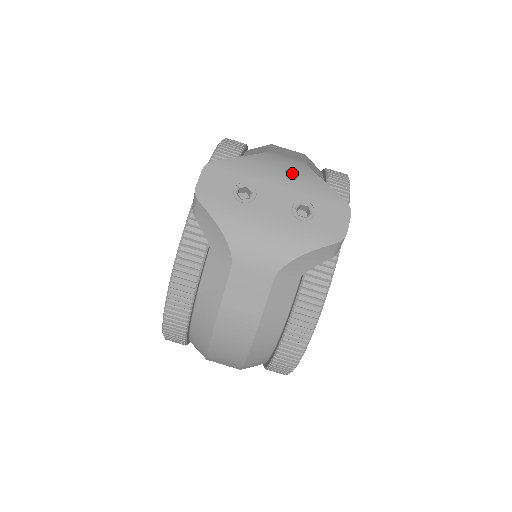
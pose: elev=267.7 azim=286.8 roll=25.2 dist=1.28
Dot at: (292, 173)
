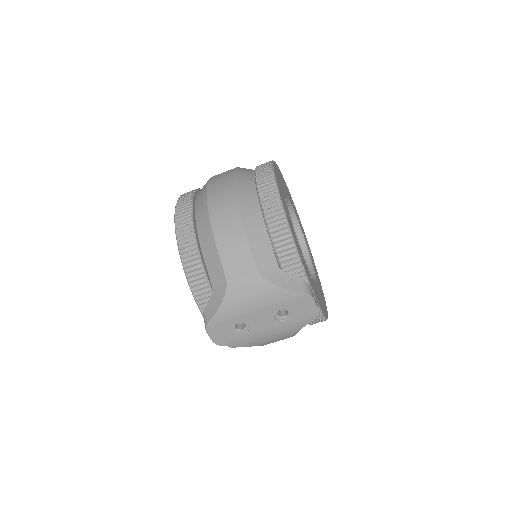
Dot at: (257, 297)
